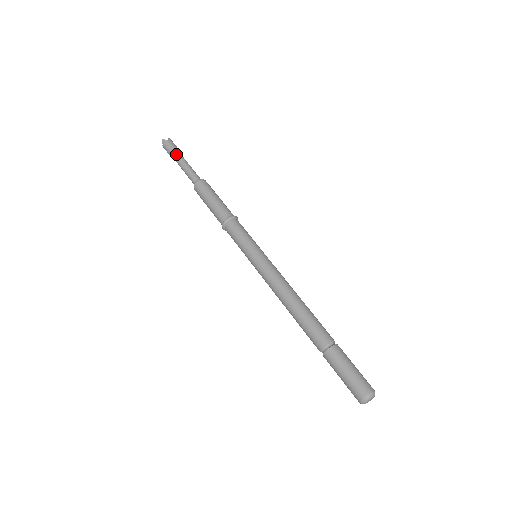
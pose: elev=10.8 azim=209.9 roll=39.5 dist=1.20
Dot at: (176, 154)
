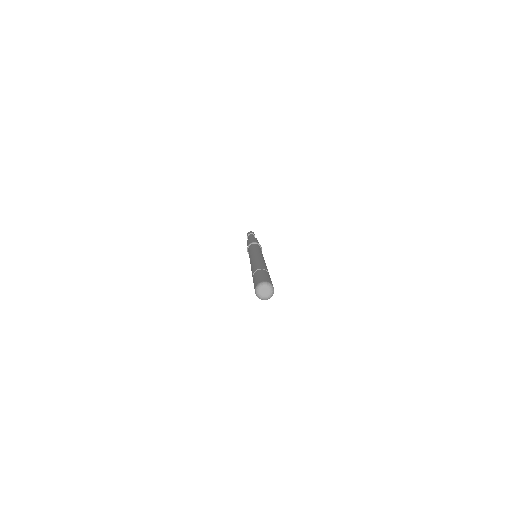
Dot at: (248, 236)
